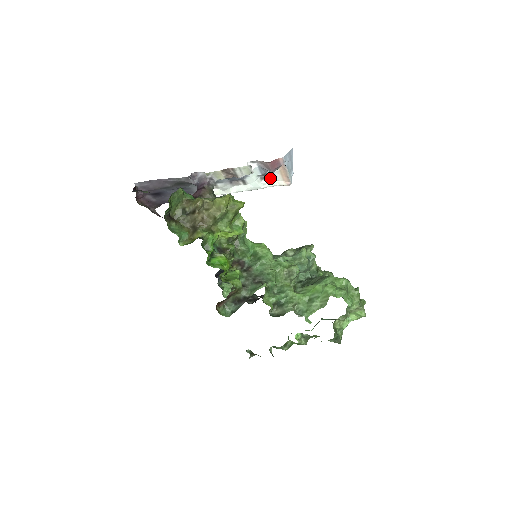
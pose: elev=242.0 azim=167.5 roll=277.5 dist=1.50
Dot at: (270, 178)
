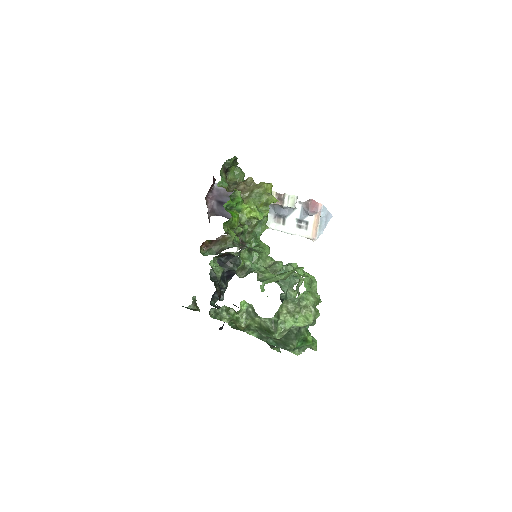
Dot at: (304, 228)
